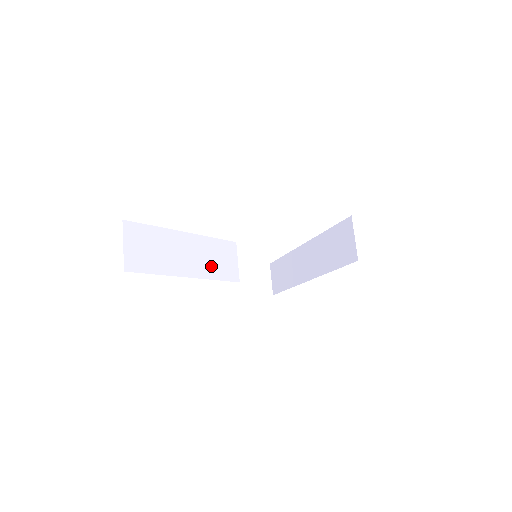
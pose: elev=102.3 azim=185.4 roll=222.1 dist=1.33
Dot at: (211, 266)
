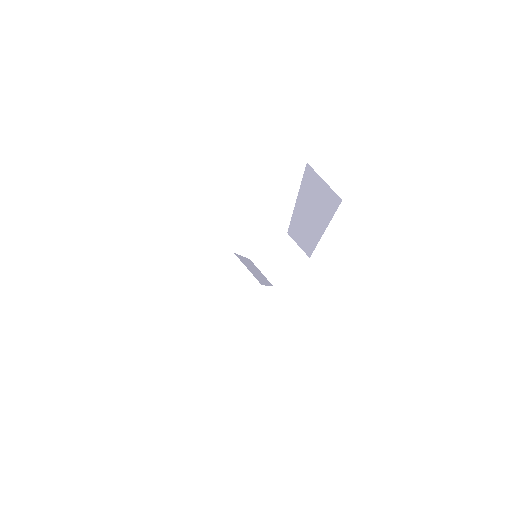
Dot at: (224, 294)
